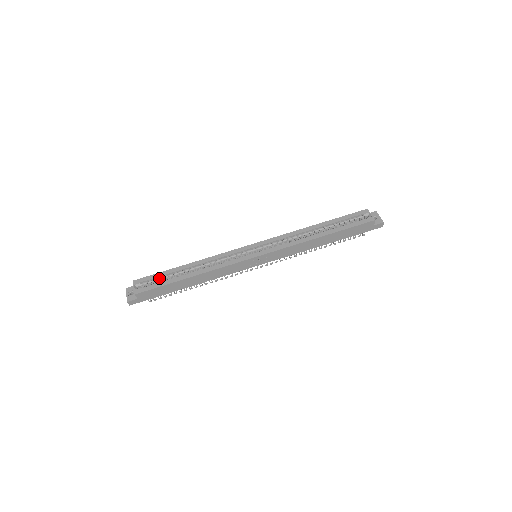
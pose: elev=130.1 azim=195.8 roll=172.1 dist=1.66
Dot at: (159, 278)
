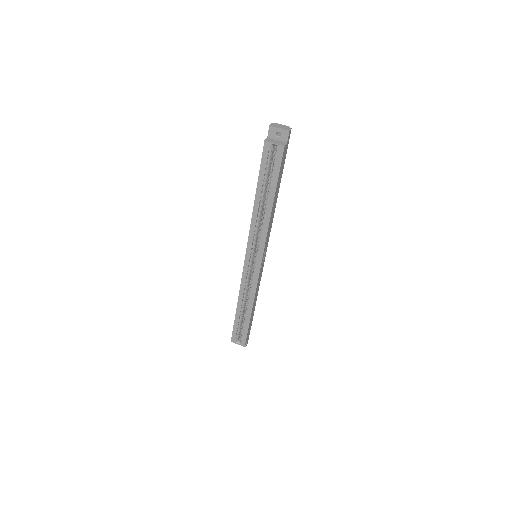
Dot at: (239, 328)
